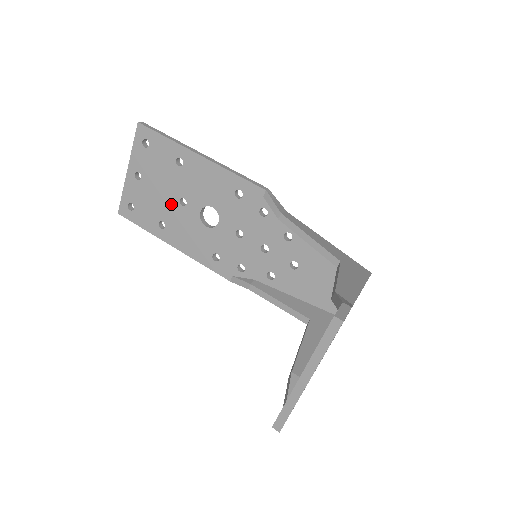
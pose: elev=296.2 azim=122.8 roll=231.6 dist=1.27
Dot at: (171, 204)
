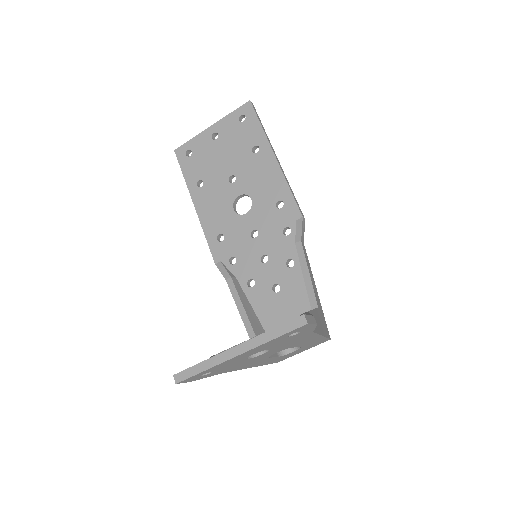
Dot at: (222, 174)
